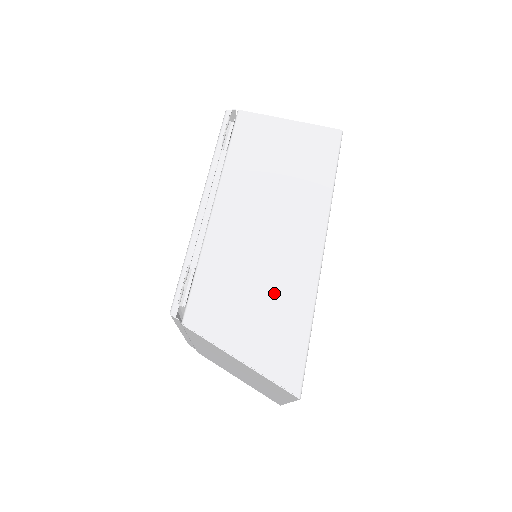
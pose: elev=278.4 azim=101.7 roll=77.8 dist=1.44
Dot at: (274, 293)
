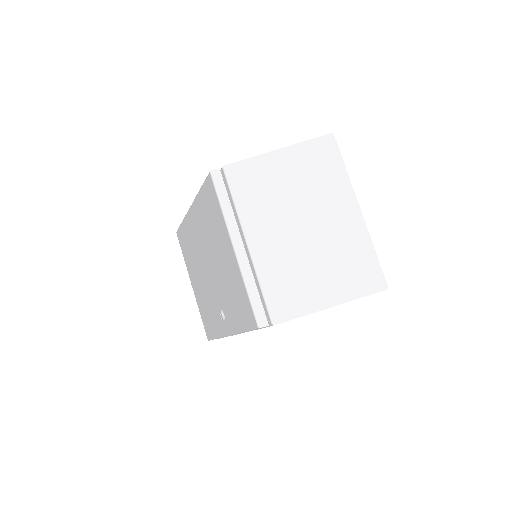
Dot at: occluded
